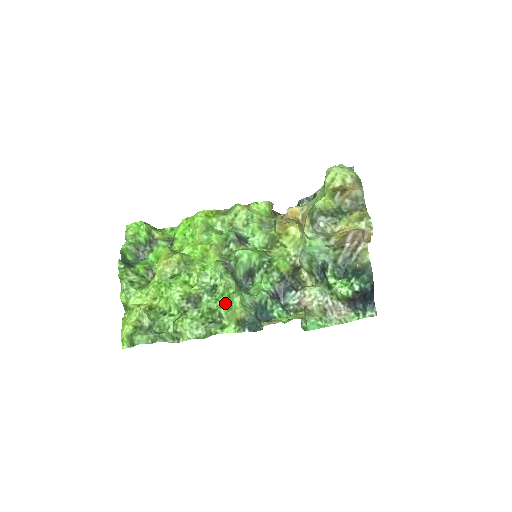
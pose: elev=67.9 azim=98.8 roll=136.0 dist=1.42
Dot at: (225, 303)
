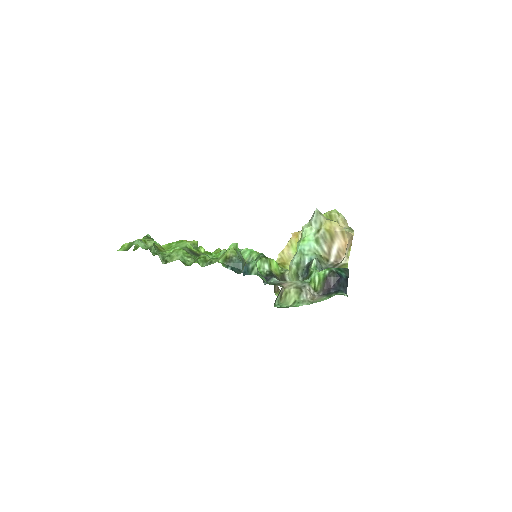
Dot at: occluded
